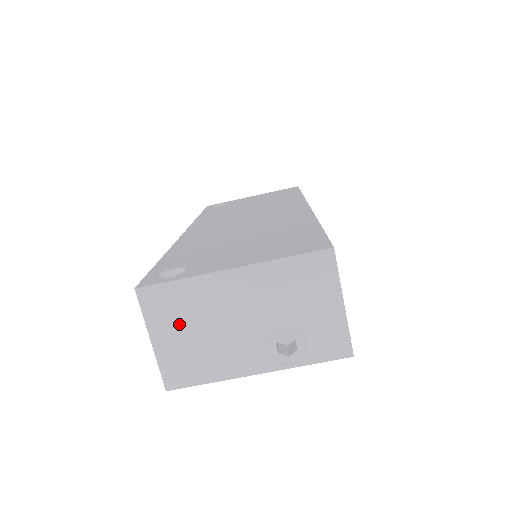
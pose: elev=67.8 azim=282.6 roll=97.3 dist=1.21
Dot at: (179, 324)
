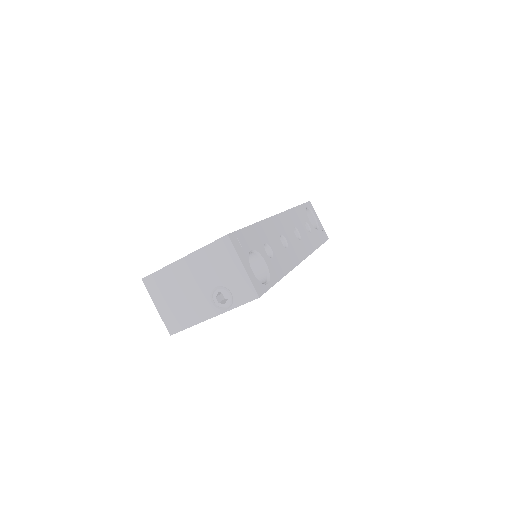
Dot at: (166, 295)
